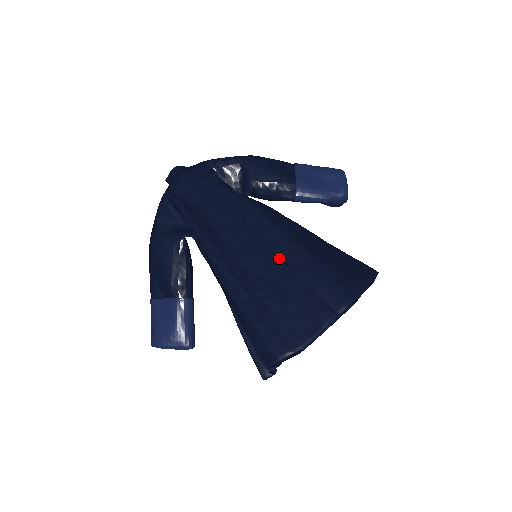
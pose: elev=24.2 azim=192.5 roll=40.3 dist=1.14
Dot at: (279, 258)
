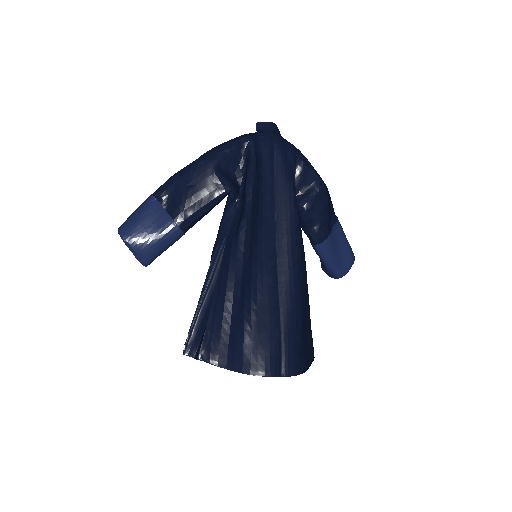
Dot at: (281, 293)
